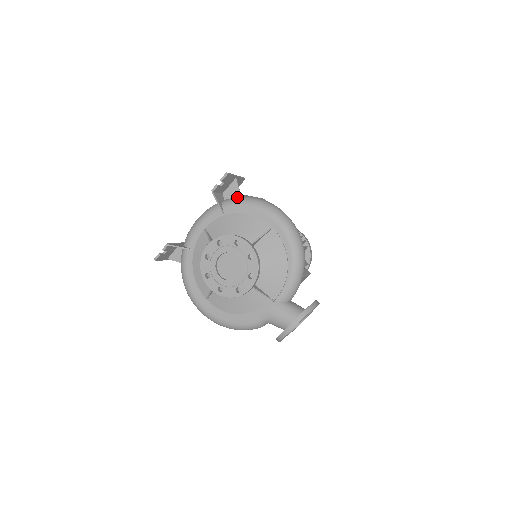
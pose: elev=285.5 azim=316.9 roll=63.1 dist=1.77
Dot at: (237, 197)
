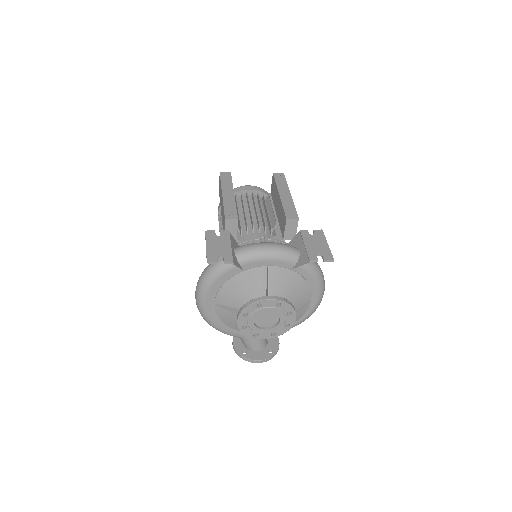
Dot at: occluded
